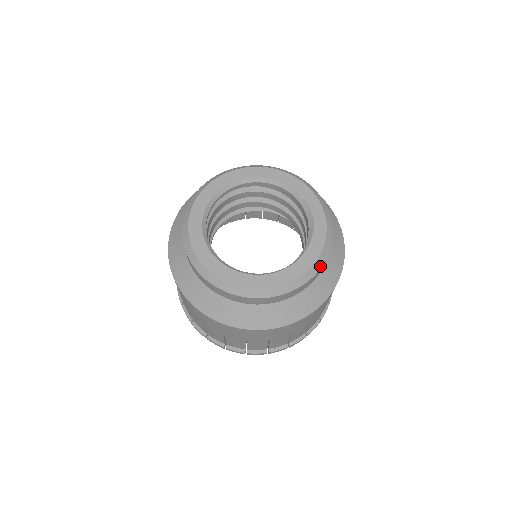
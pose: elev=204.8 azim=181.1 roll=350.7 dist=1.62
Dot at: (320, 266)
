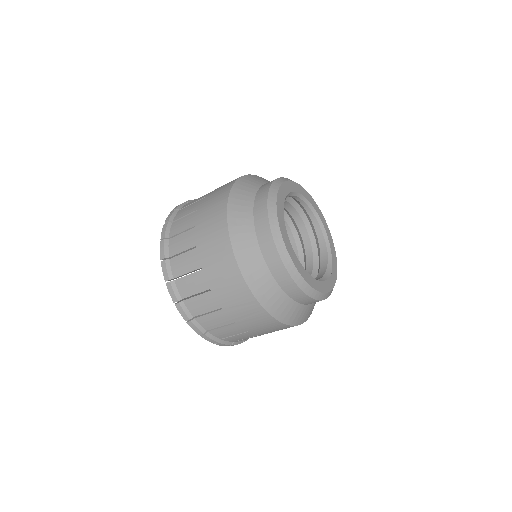
Dot at: (319, 299)
